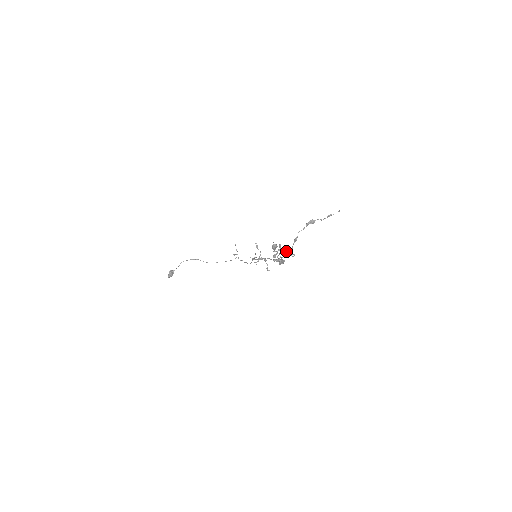
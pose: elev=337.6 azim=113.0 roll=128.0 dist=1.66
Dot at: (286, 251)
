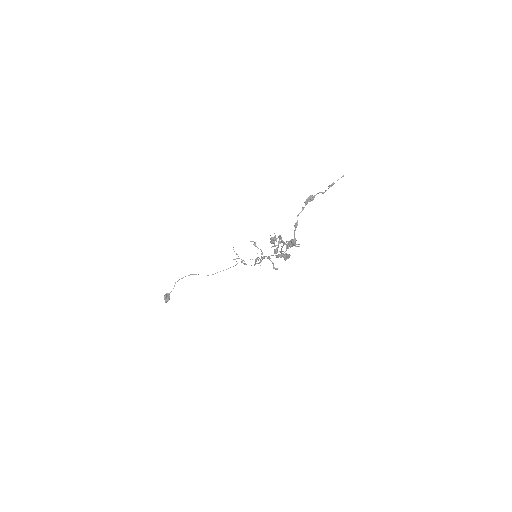
Dot at: (288, 242)
